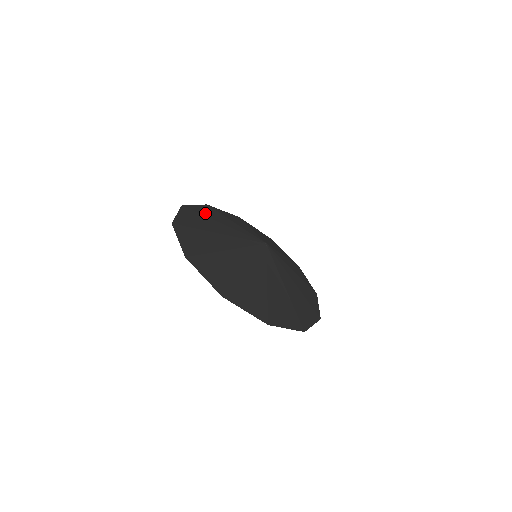
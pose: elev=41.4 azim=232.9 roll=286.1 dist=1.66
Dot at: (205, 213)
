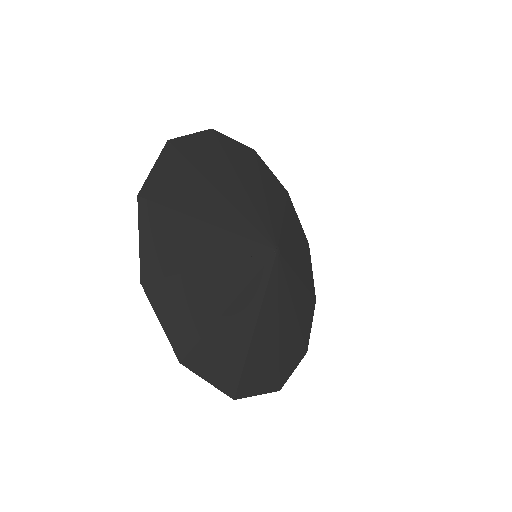
Dot at: (235, 158)
